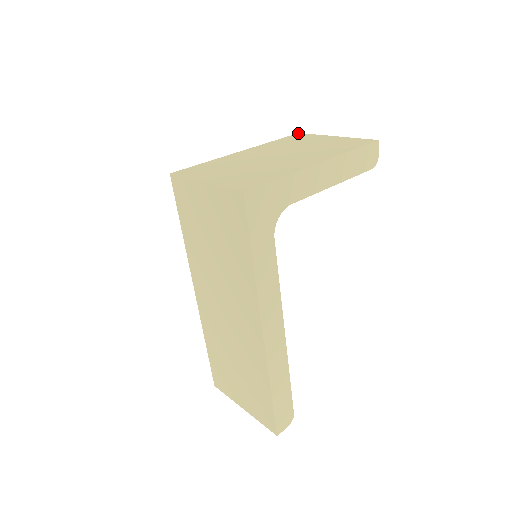
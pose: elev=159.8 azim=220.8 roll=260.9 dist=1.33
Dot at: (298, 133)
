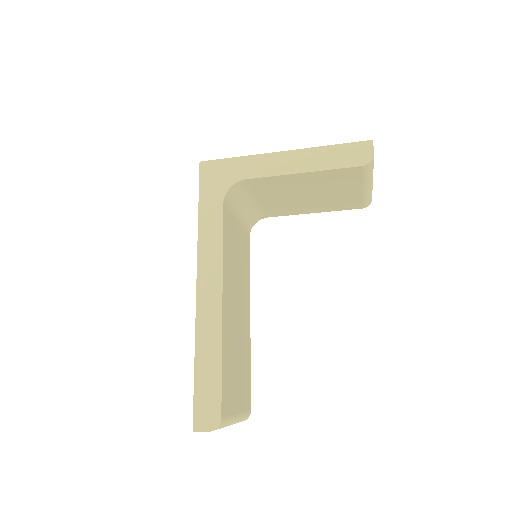
Dot at: occluded
